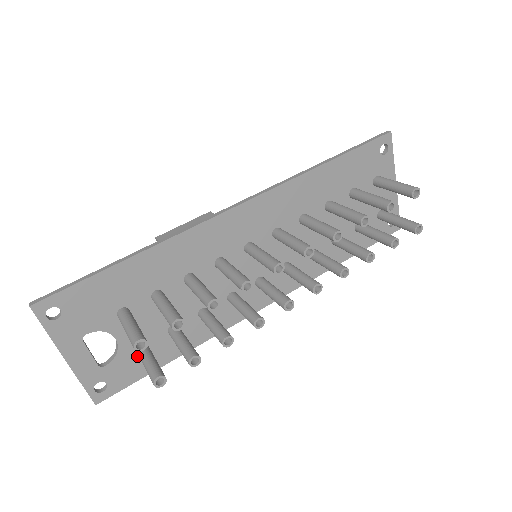
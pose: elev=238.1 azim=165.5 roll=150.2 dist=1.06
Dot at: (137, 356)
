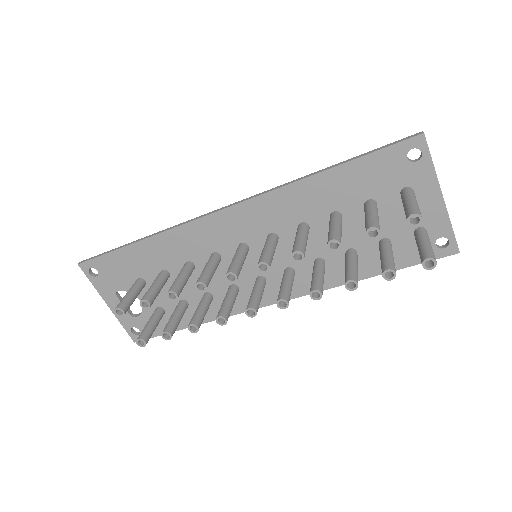
Dot at: occluded
